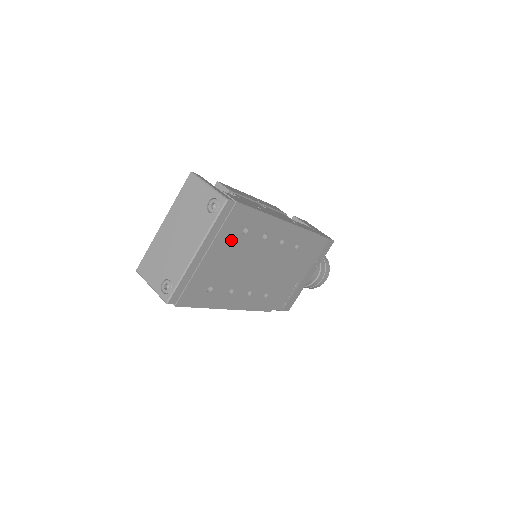
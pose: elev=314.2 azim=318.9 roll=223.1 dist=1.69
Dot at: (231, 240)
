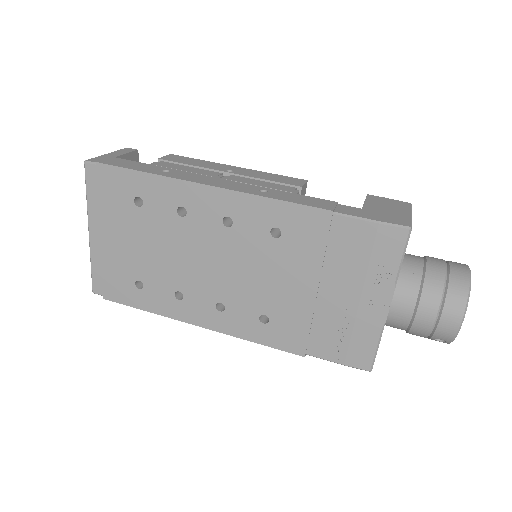
Dot at: (125, 216)
